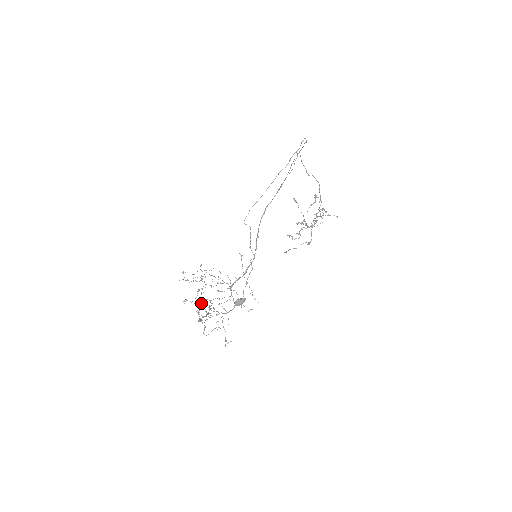
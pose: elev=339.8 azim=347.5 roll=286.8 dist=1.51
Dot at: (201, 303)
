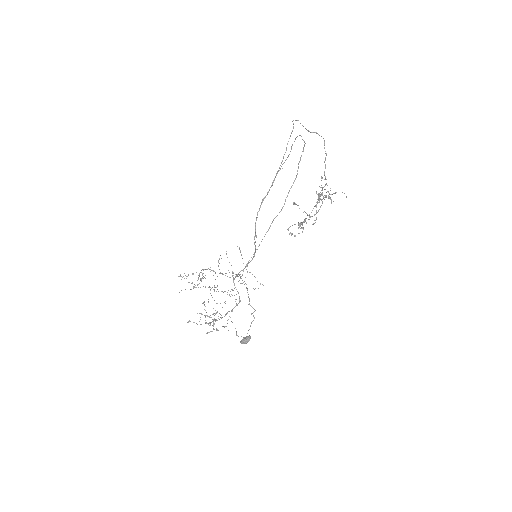
Dot at: (206, 323)
